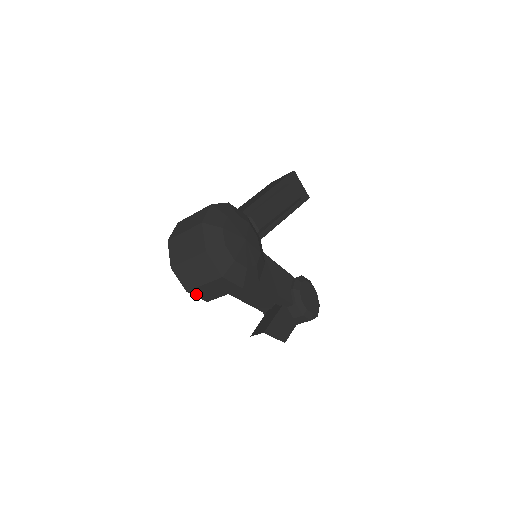
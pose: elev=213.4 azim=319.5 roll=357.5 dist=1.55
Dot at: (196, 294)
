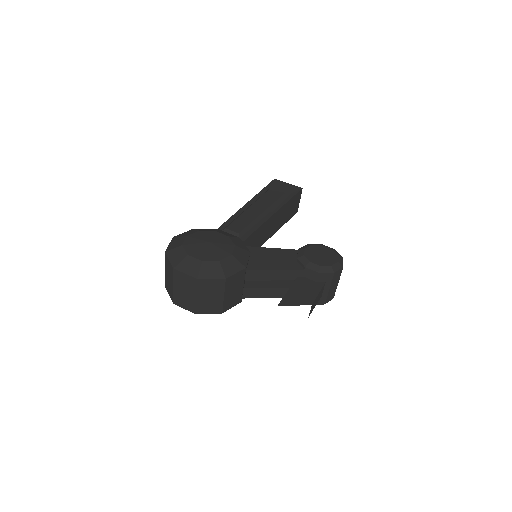
Dot at: (205, 311)
